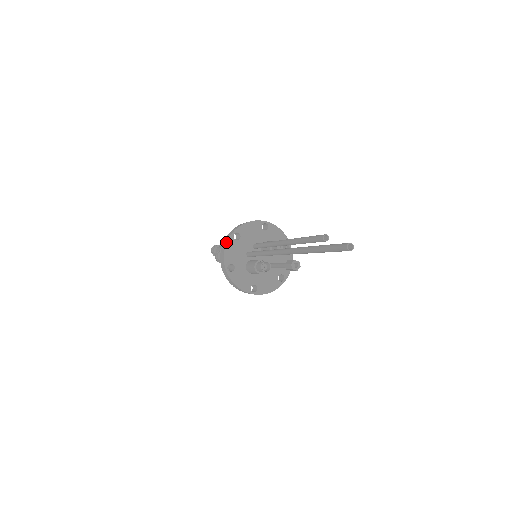
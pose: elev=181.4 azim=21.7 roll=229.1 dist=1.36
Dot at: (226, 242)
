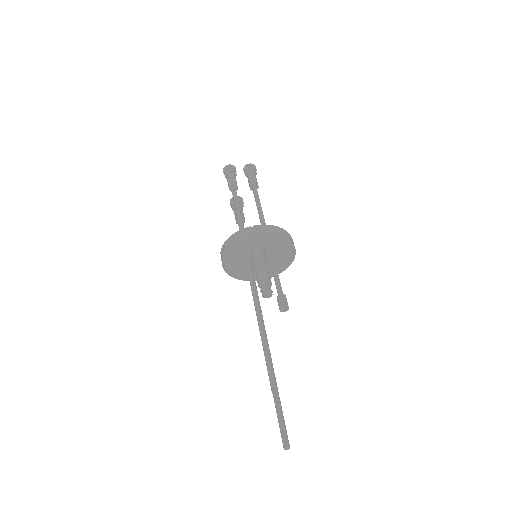
Dot at: occluded
